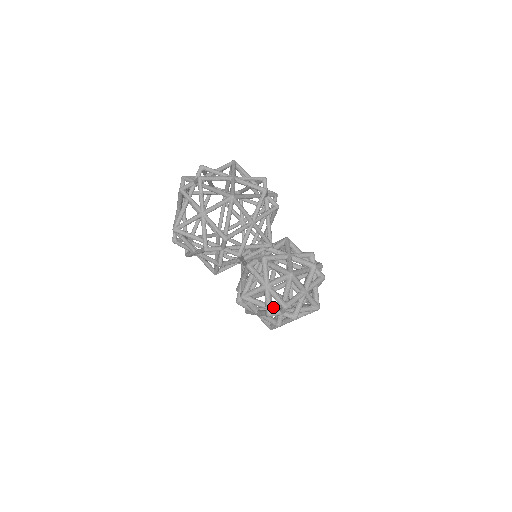
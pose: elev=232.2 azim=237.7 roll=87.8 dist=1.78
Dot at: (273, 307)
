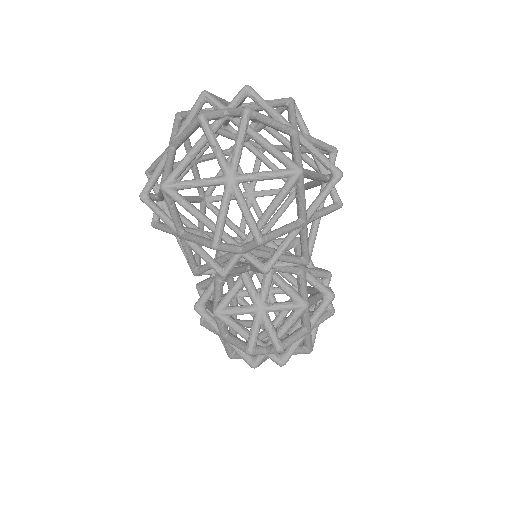
Dot at: (257, 340)
